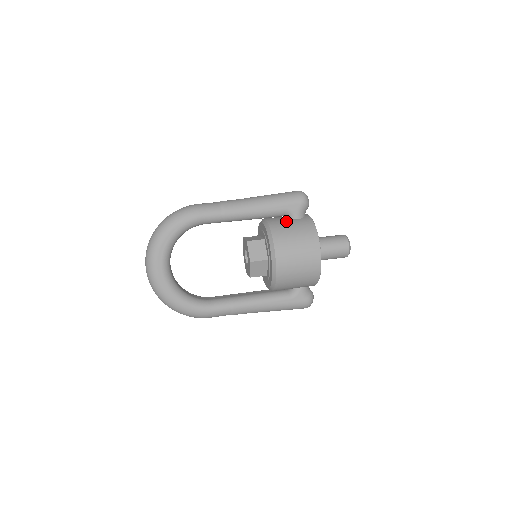
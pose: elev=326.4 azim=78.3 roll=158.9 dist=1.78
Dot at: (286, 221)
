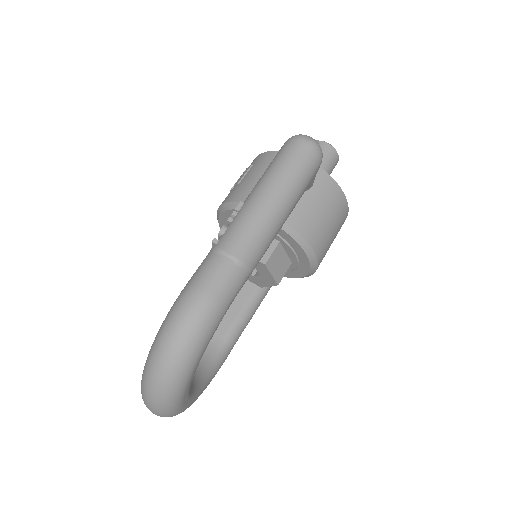
Dot at: (305, 203)
